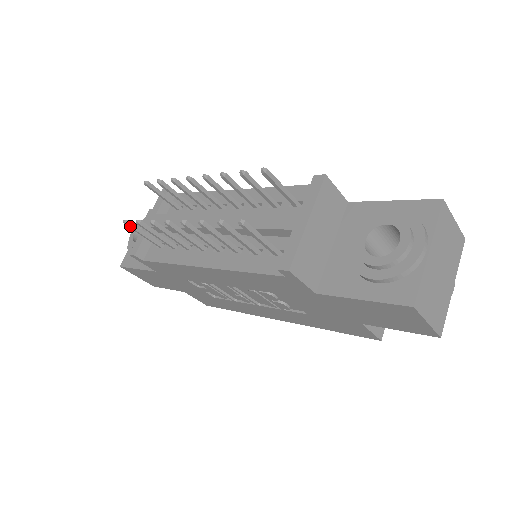
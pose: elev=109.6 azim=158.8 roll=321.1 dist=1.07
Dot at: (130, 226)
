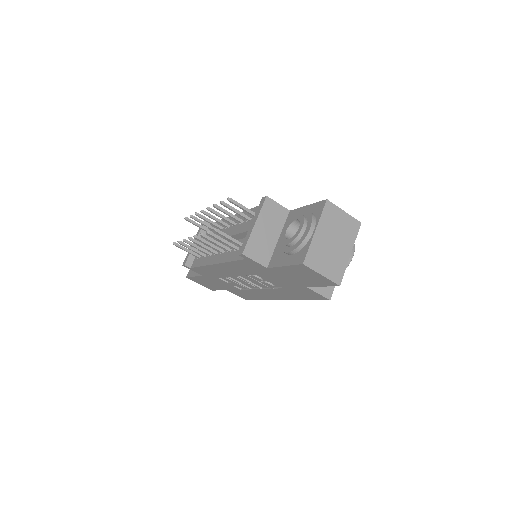
Dot at: (177, 246)
